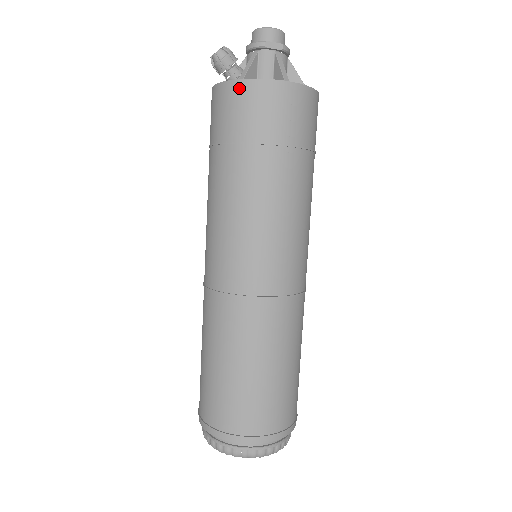
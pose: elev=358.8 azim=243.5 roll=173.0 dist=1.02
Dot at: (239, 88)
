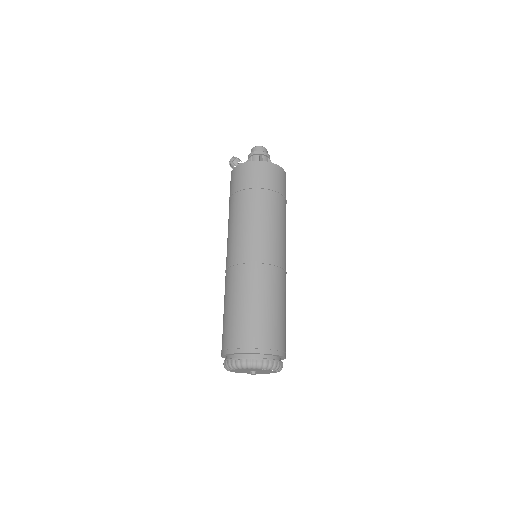
Dot at: (238, 168)
